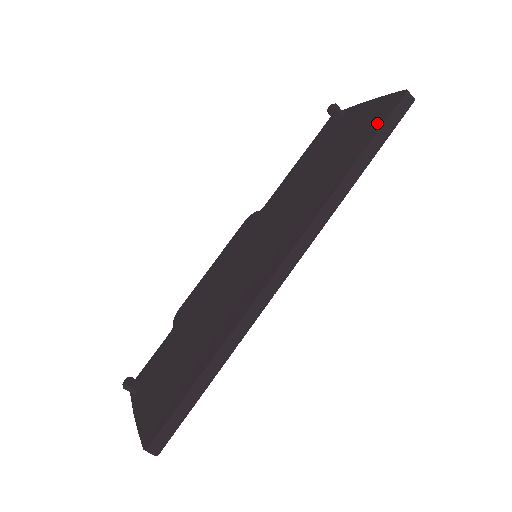
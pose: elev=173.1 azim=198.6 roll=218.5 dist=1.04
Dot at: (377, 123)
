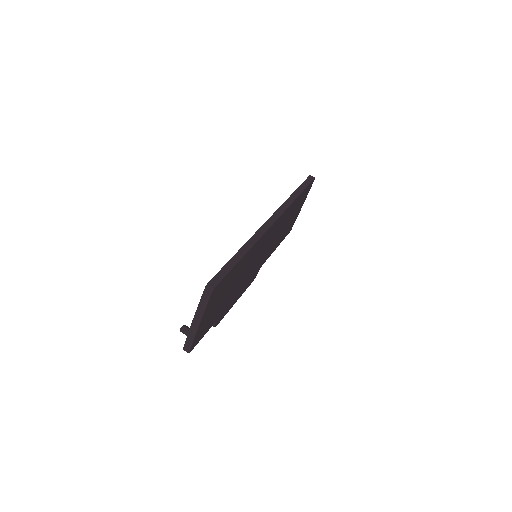
Dot at: occluded
